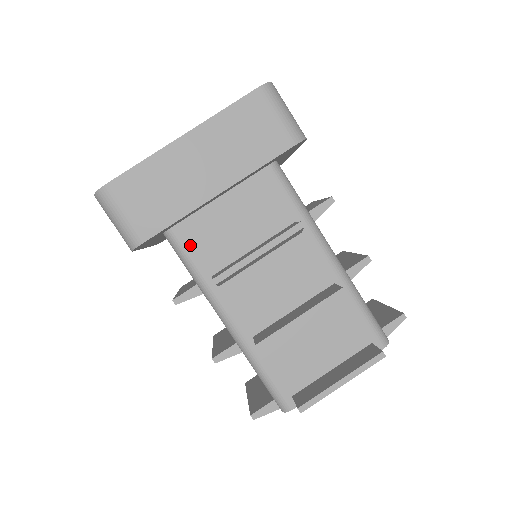
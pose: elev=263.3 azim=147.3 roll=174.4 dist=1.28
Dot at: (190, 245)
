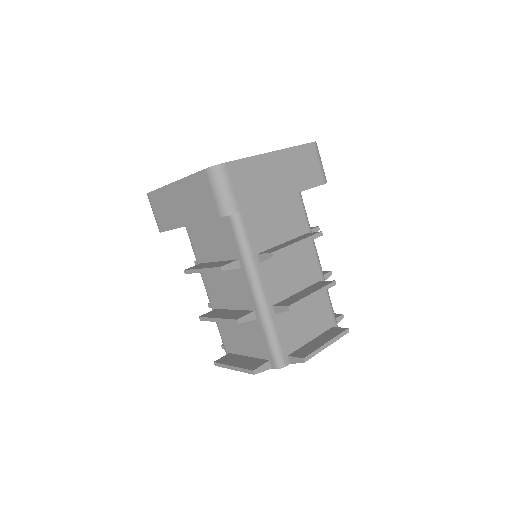
Dot at: (248, 228)
